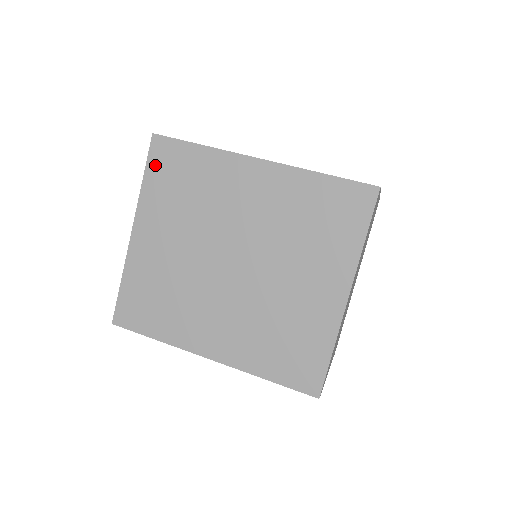
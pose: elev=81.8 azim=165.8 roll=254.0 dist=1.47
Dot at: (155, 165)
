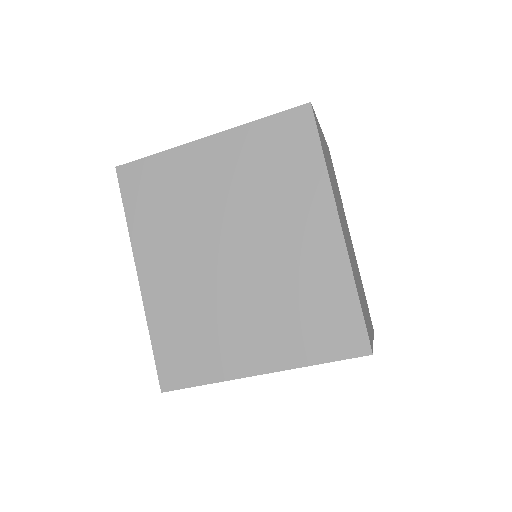
Dot at: (281, 123)
